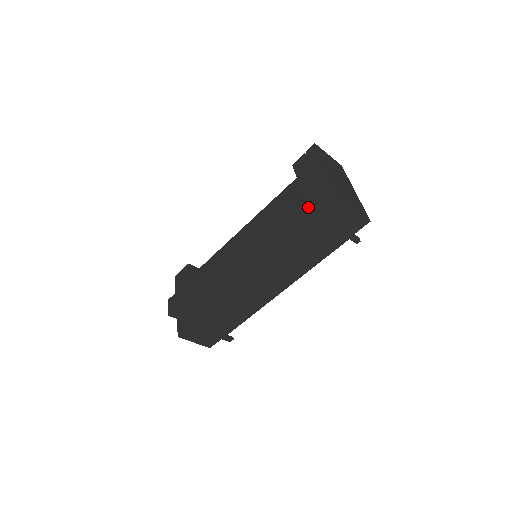
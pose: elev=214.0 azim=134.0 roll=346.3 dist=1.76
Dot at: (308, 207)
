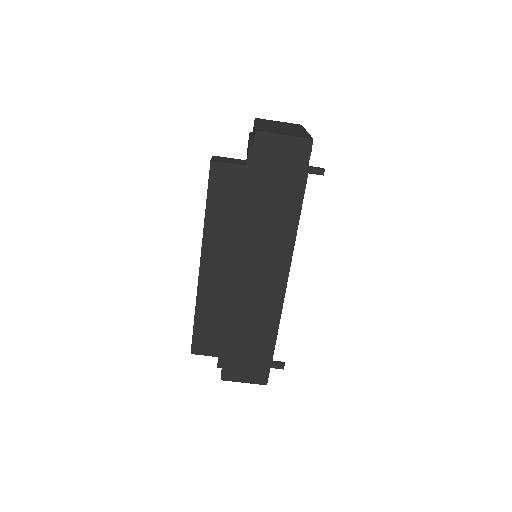
Dot at: (238, 162)
